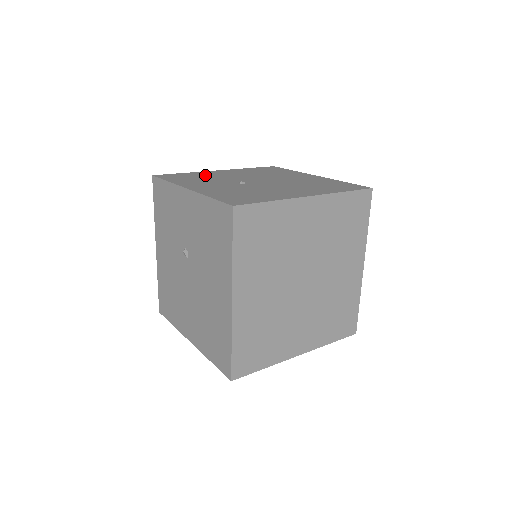
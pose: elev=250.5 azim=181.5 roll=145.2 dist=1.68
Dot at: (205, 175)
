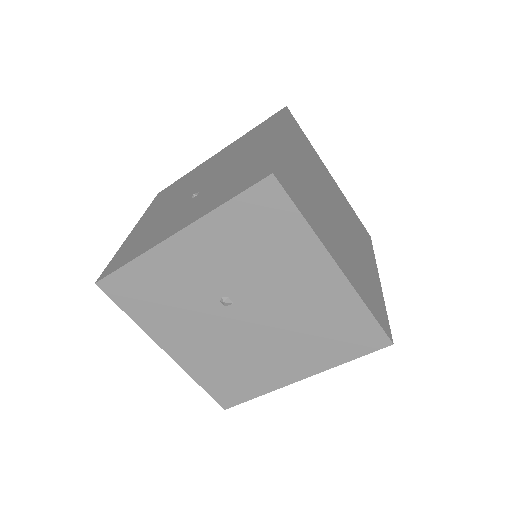
Dot at: (140, 235)
